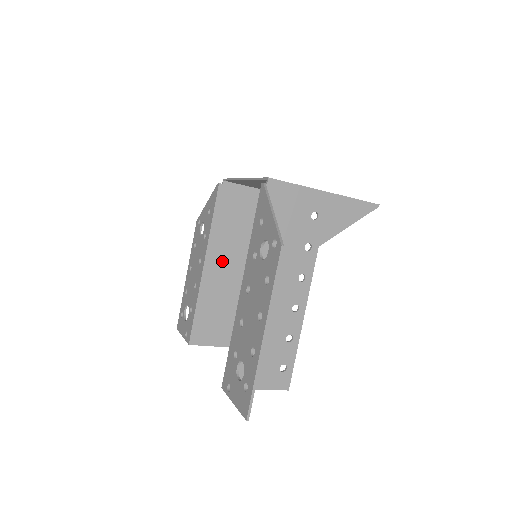
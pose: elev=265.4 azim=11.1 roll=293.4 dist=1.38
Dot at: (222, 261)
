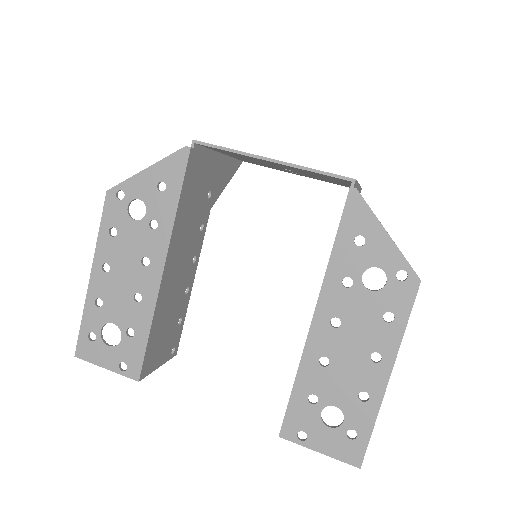
Dot at: (177, 257)
